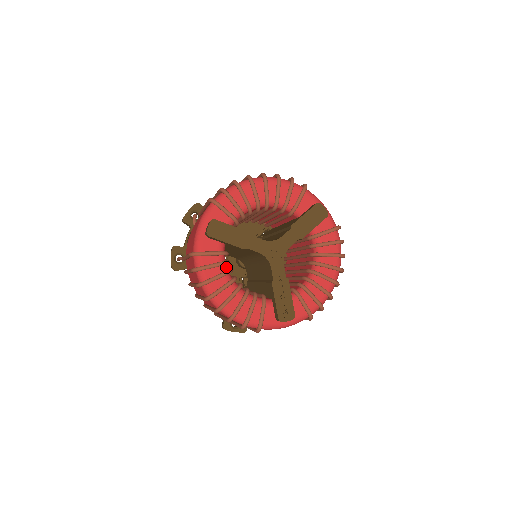
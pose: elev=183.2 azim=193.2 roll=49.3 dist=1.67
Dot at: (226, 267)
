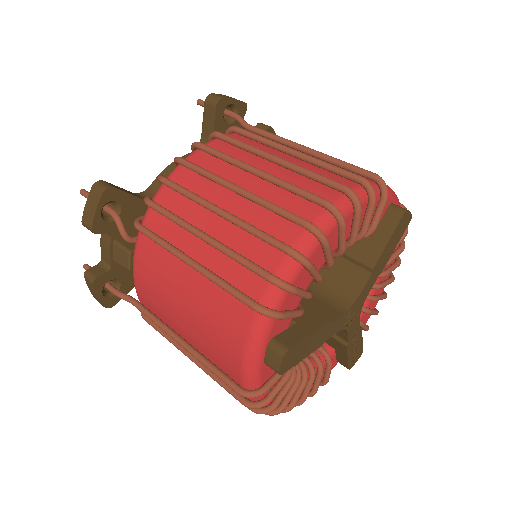
Dot at: occluded
